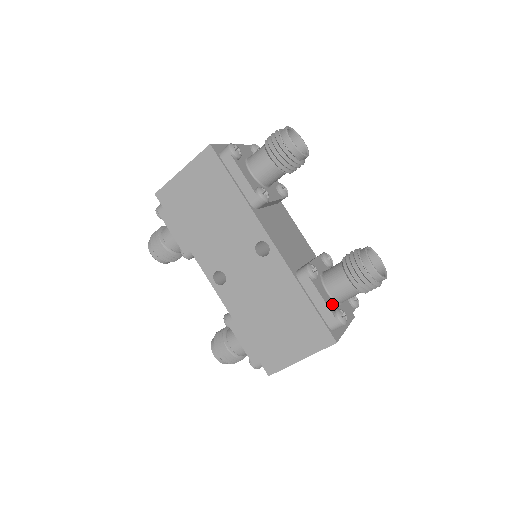
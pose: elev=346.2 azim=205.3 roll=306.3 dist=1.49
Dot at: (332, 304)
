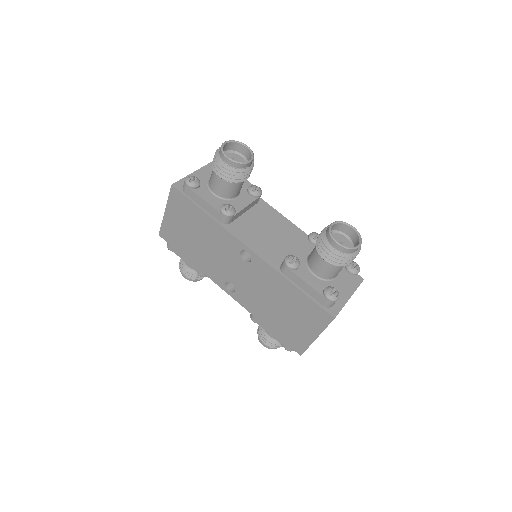
Dot at: (321, 284)
